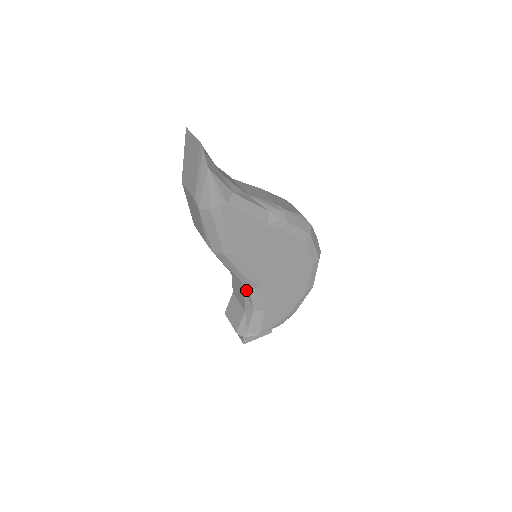
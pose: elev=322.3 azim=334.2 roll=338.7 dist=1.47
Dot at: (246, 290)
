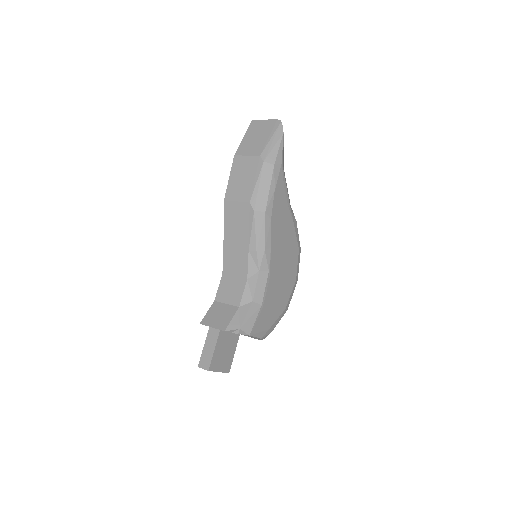
Dot at: (252, 276)
